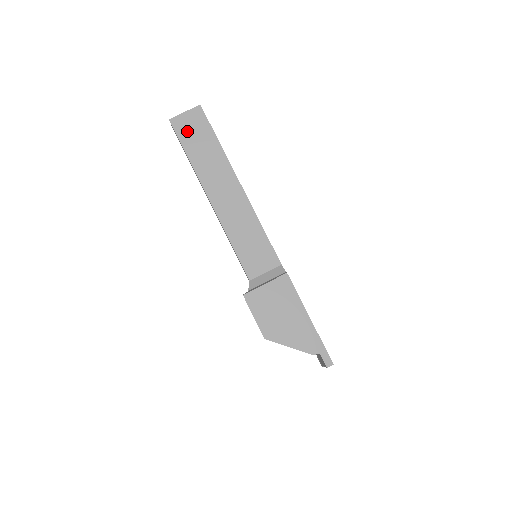
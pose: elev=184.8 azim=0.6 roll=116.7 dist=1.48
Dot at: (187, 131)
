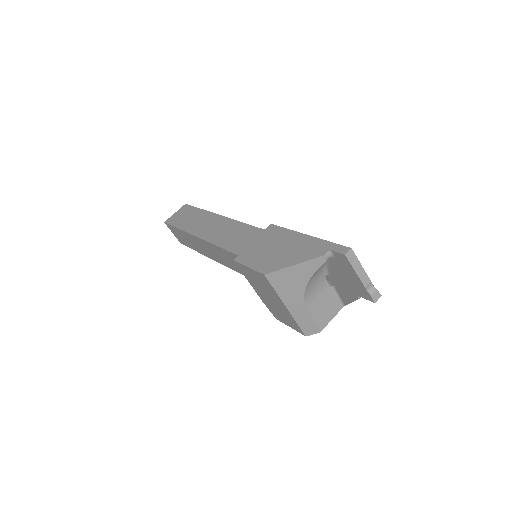
Dot at: (177, 219)
